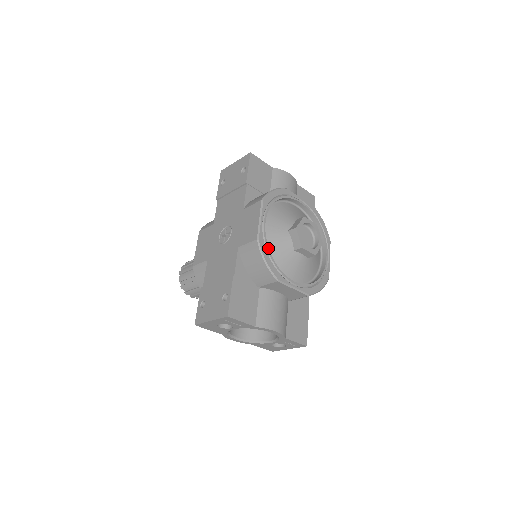
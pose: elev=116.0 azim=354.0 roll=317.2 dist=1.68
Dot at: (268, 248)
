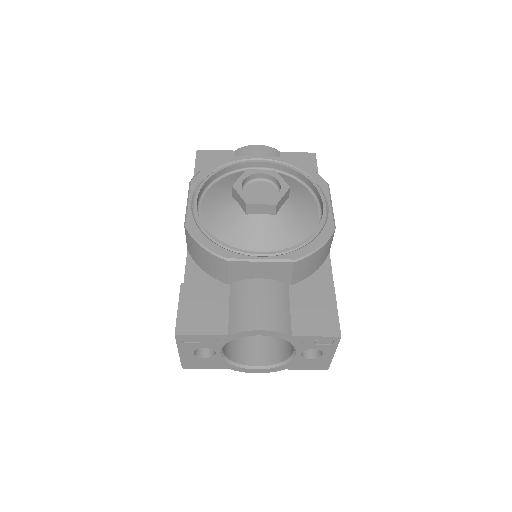
Dot at: (204, 228)
